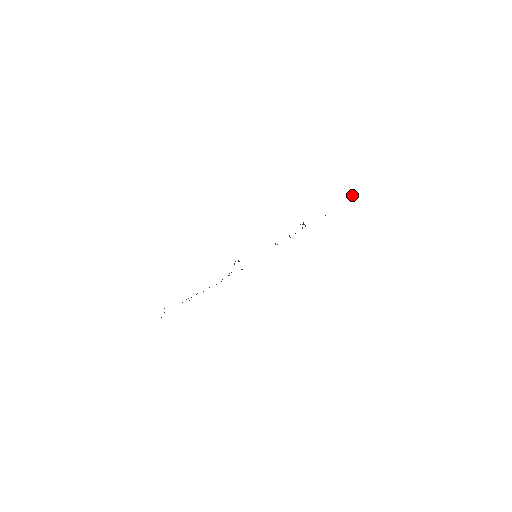
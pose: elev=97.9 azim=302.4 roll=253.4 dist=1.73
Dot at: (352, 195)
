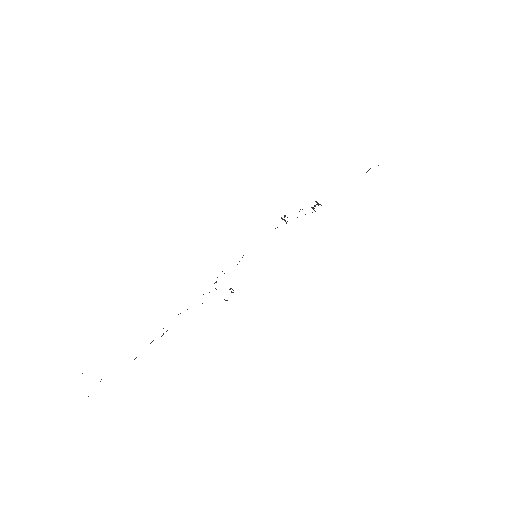
Dot at: occluded
